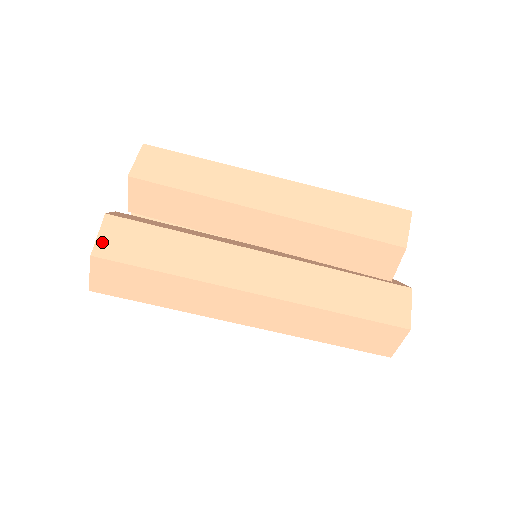
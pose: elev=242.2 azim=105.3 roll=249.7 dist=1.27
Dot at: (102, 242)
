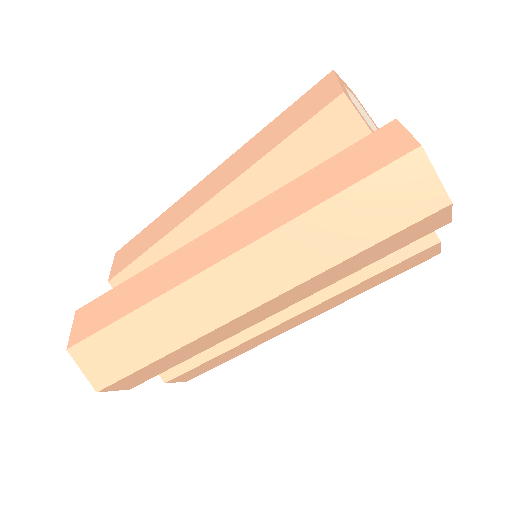
Dot at: (75, 332)
